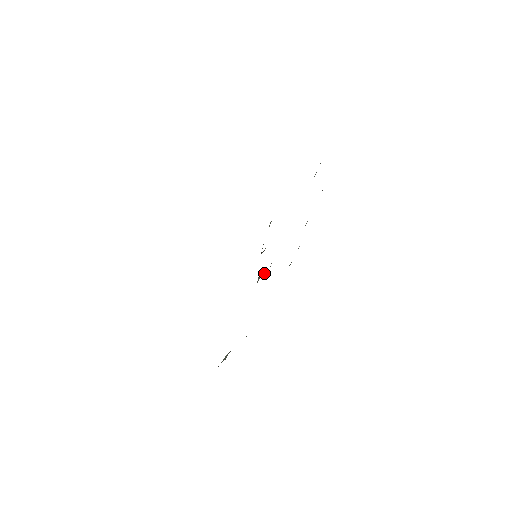
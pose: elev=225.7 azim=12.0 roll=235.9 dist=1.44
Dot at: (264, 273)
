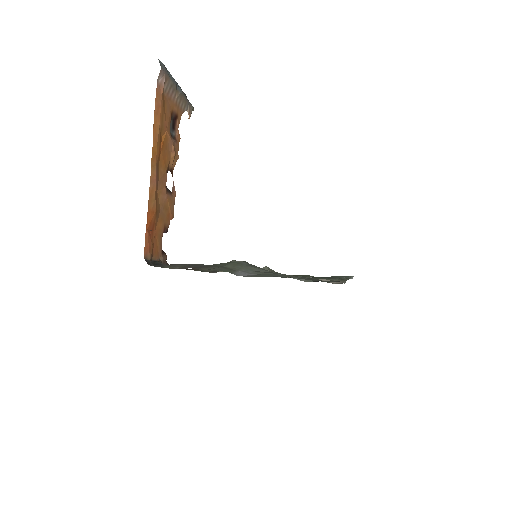
Dot at: occluded
